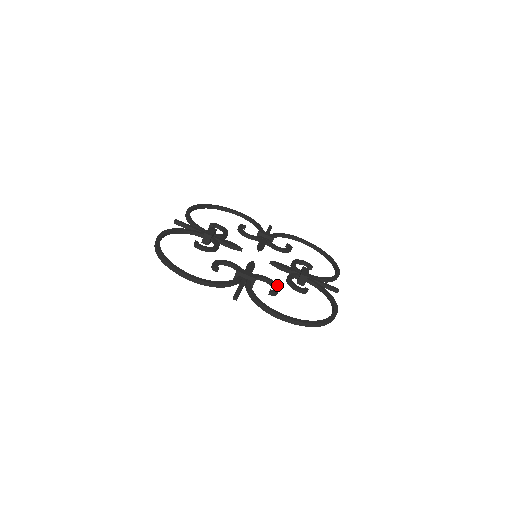
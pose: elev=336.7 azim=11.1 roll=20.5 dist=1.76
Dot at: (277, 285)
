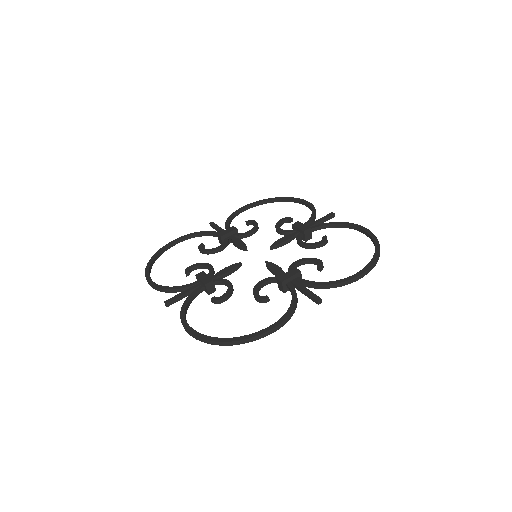
Dot at: (312, 258)
